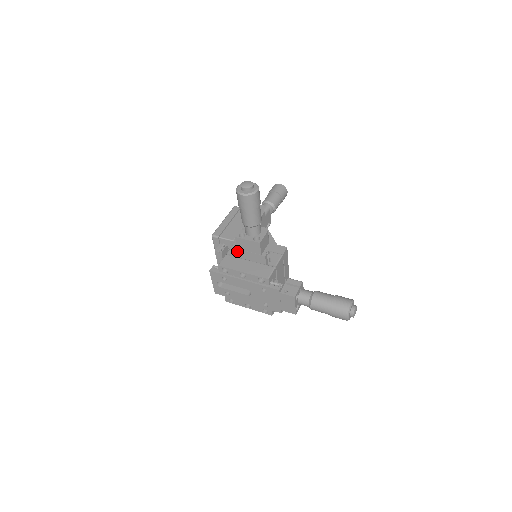
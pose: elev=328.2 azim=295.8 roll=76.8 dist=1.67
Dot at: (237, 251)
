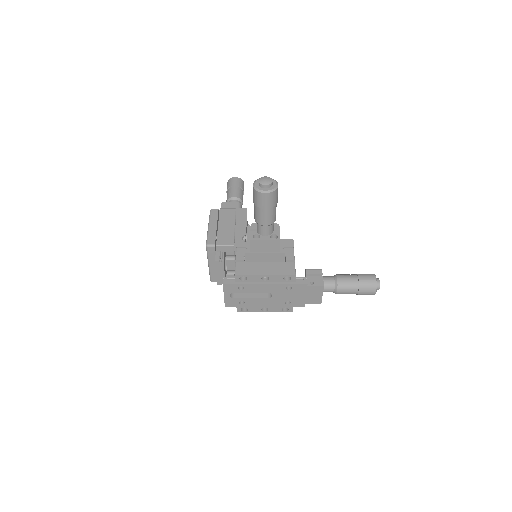
Dot at: (250, 255)
